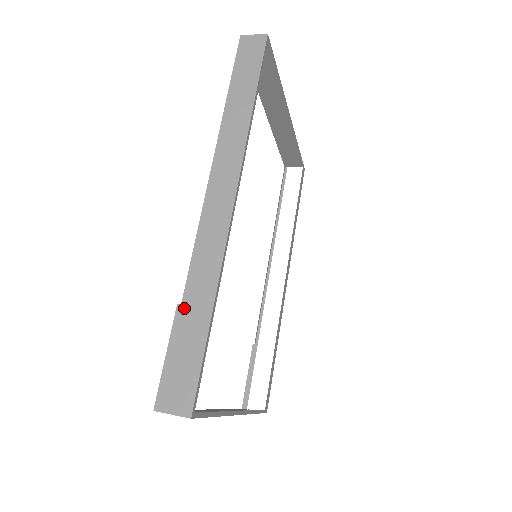
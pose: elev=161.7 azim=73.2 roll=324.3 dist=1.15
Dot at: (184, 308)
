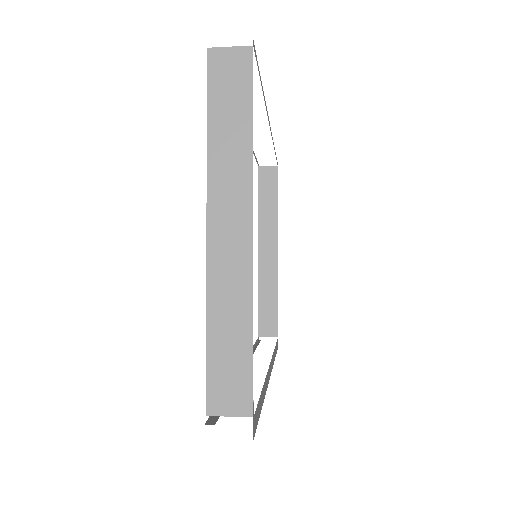
Dot at: occluded
